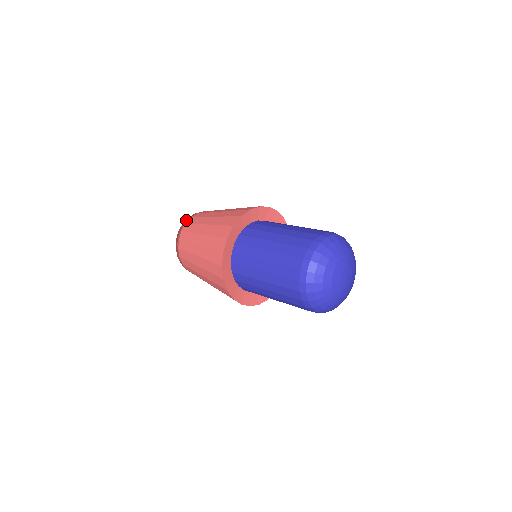
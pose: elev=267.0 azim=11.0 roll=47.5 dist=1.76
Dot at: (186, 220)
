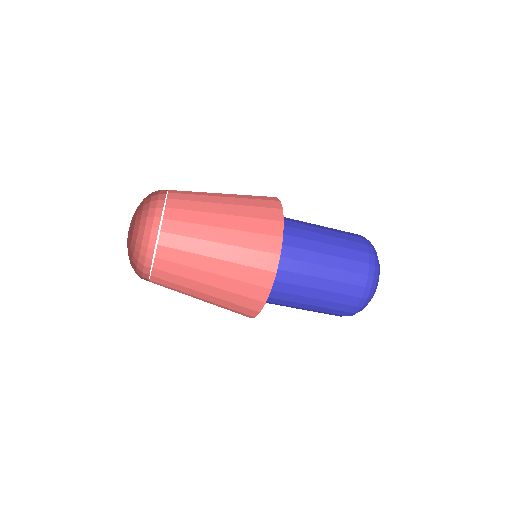
Dot at: occluded
